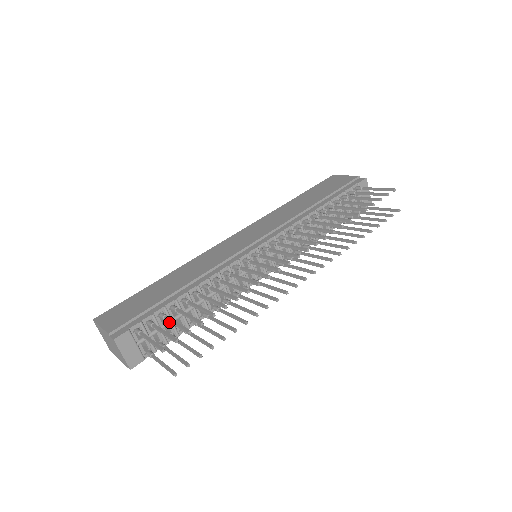
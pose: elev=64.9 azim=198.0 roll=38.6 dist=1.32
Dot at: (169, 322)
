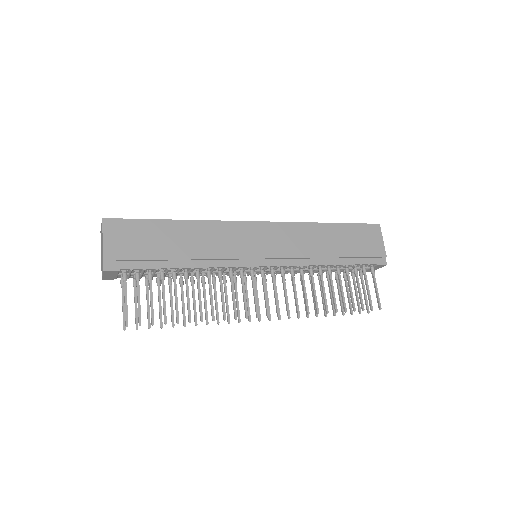
Dot at: (152, 274)
